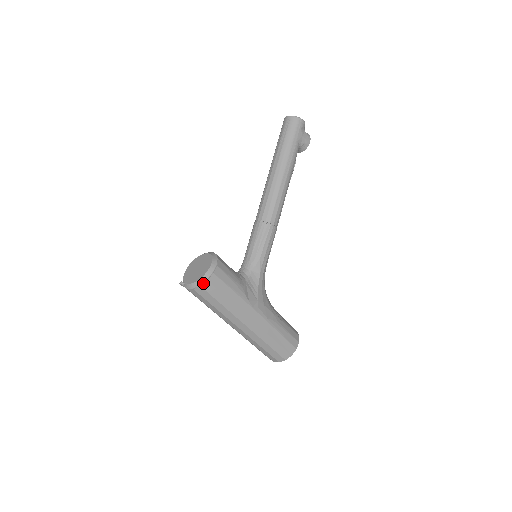
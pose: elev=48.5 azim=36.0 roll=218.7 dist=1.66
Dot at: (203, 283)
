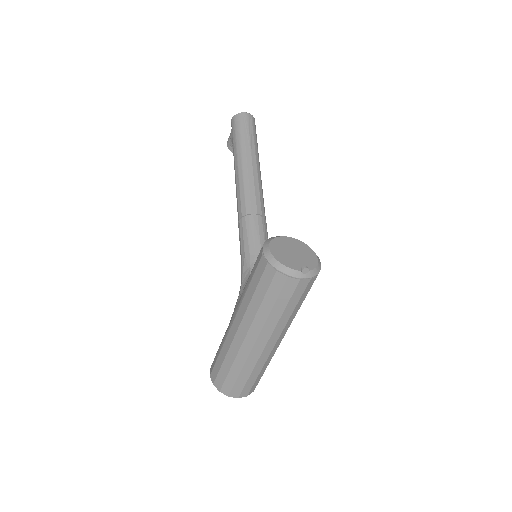
Dot at: (319, 271)
